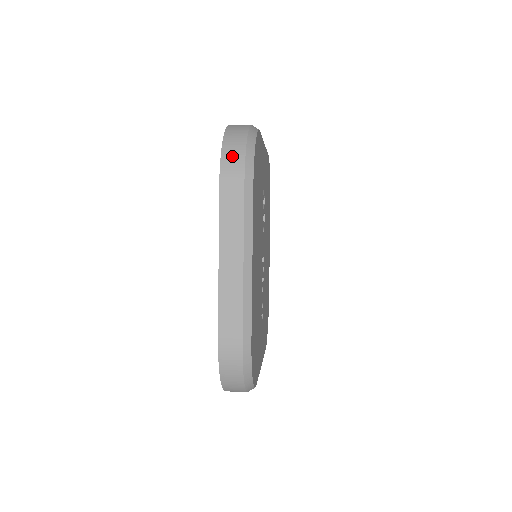
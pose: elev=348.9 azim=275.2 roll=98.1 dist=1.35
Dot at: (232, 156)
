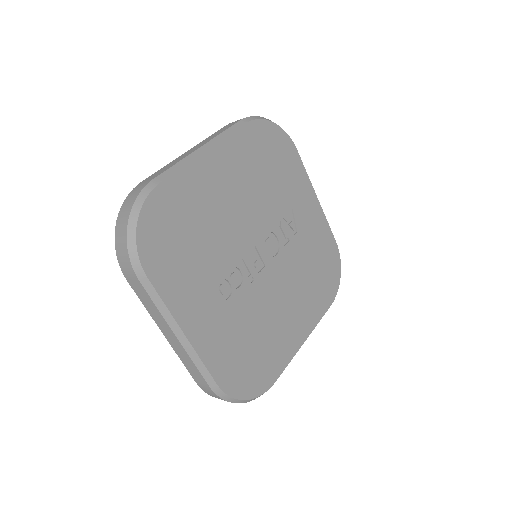
Dot at: occluded
